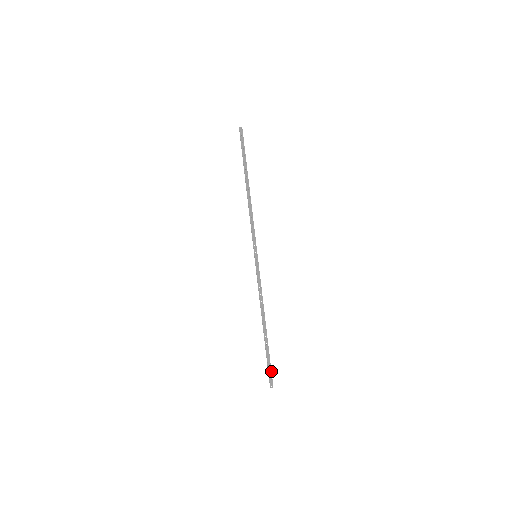
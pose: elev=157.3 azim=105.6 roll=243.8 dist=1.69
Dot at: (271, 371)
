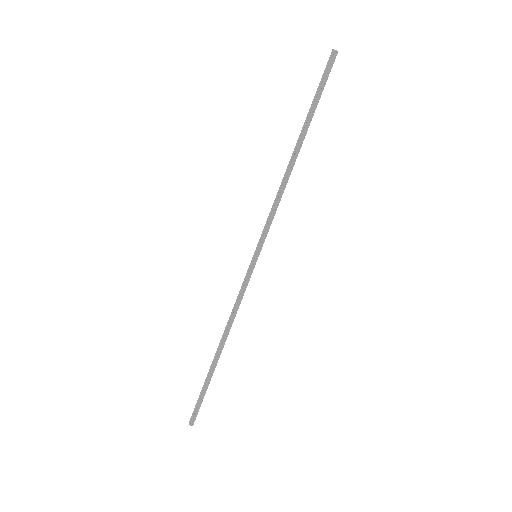
Dot at: (200, 406)
